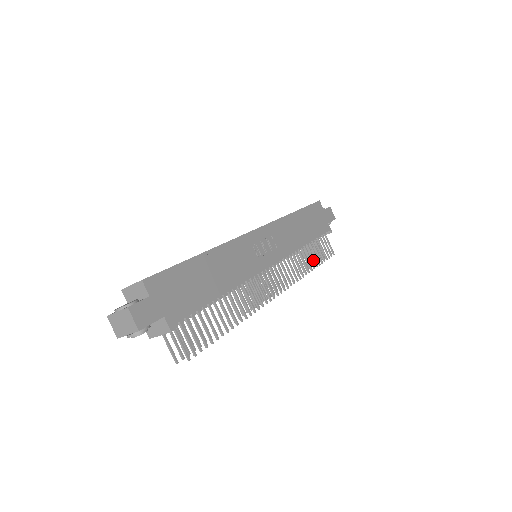
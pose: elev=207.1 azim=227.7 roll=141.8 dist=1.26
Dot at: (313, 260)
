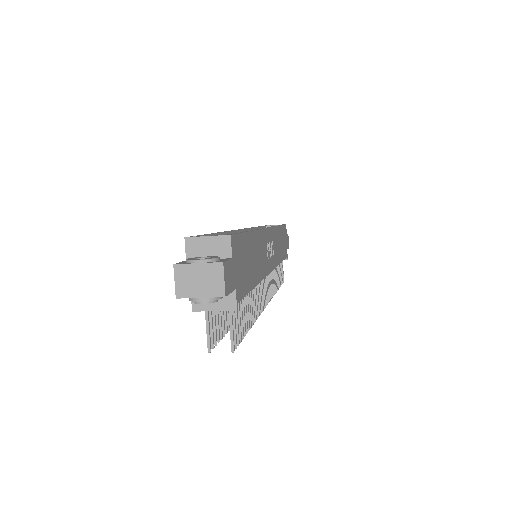
Dot at: occluded
